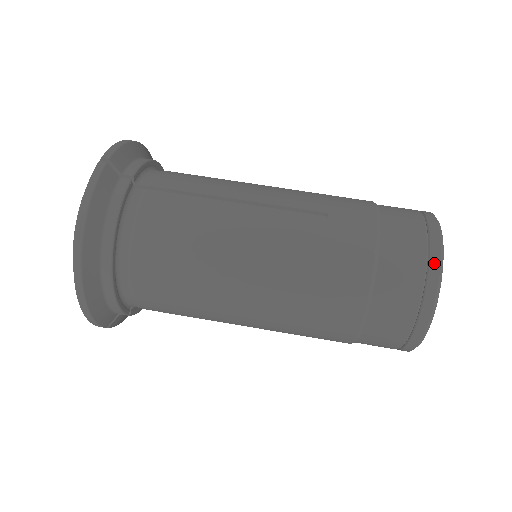
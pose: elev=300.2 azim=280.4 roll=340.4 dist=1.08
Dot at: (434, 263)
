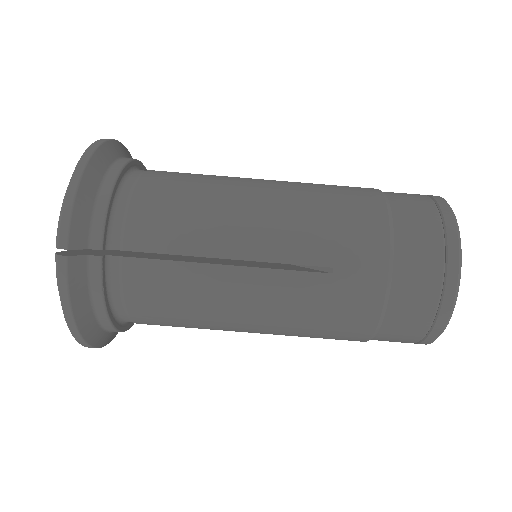
Dot at: (443, 315)
